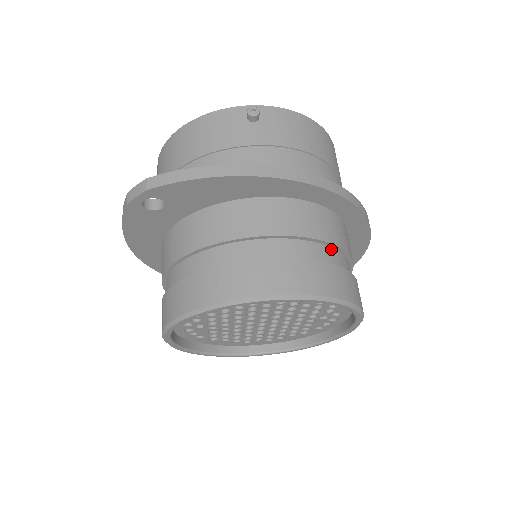
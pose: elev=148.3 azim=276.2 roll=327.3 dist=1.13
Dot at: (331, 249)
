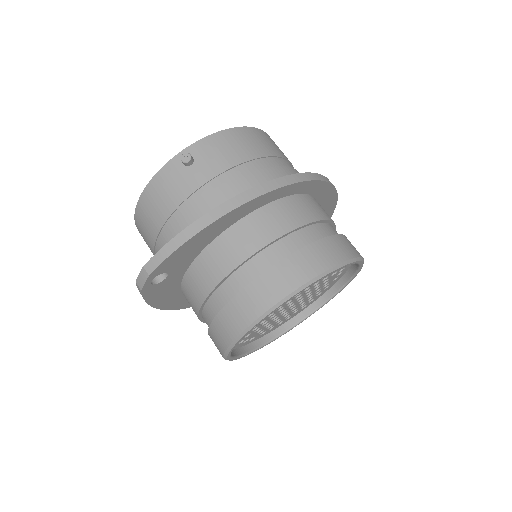
Dot at: (308, 228)
